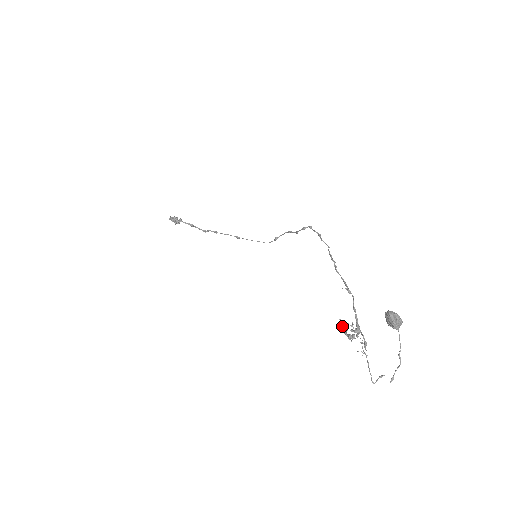
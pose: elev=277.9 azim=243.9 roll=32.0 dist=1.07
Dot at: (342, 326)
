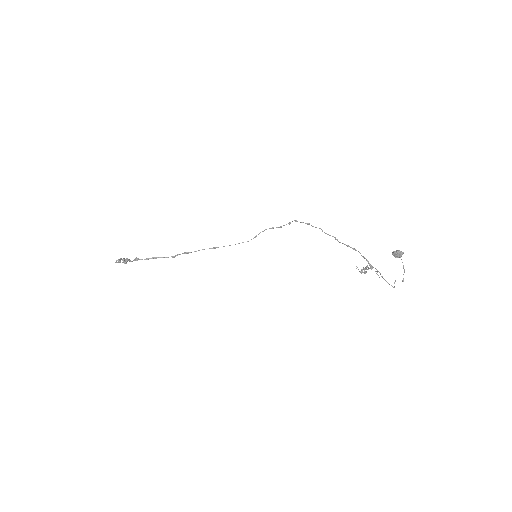
Dot at: occluded
